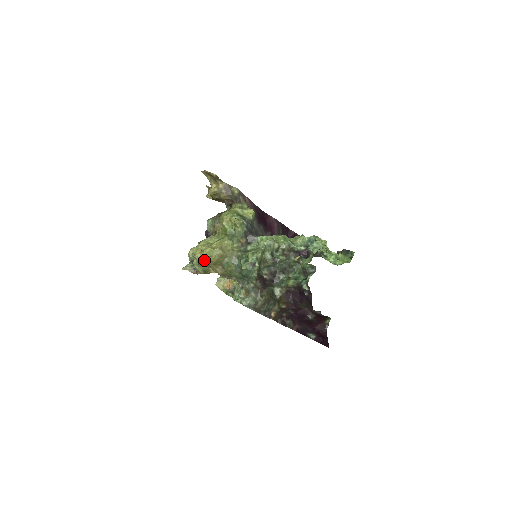
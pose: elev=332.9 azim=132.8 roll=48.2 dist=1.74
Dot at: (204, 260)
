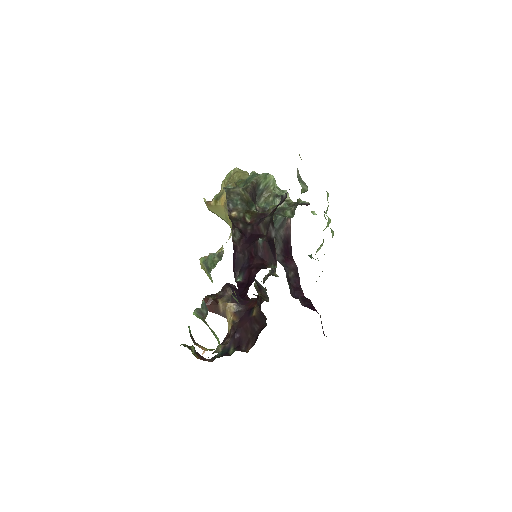
Dot at: (231, 171)
